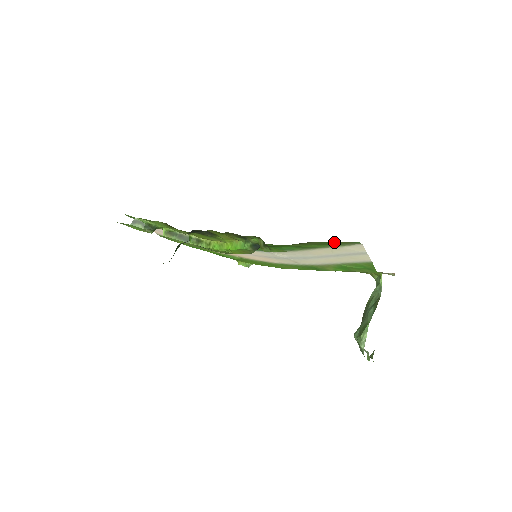
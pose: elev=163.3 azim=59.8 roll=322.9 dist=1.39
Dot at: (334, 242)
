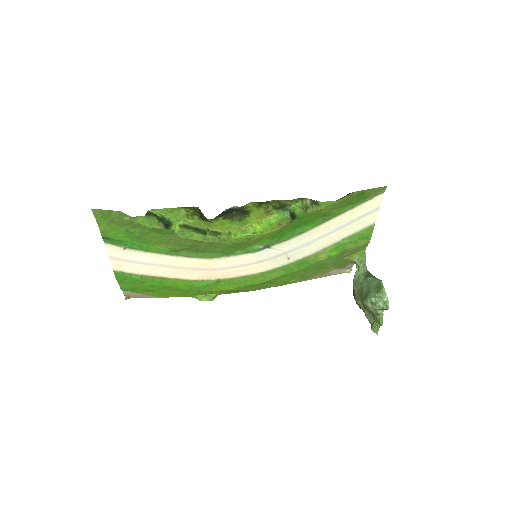
Dot at: (366, 192)
